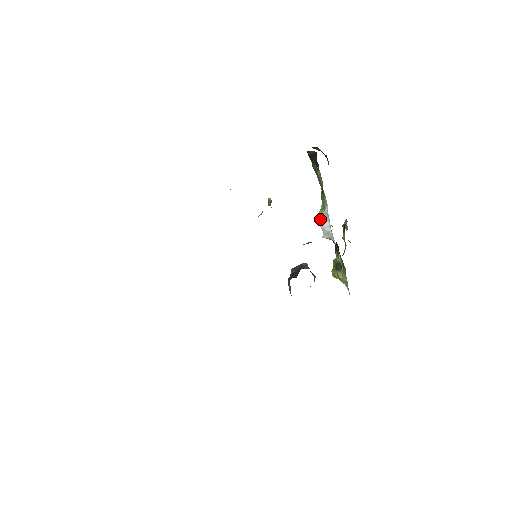
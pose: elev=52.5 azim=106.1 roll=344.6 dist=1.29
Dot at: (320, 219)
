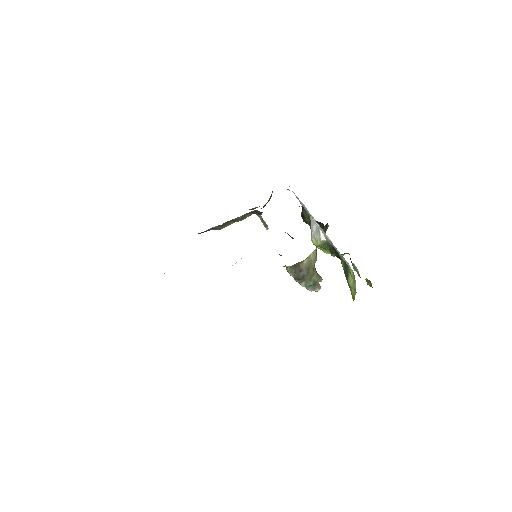
Dot at: (311, 231)
